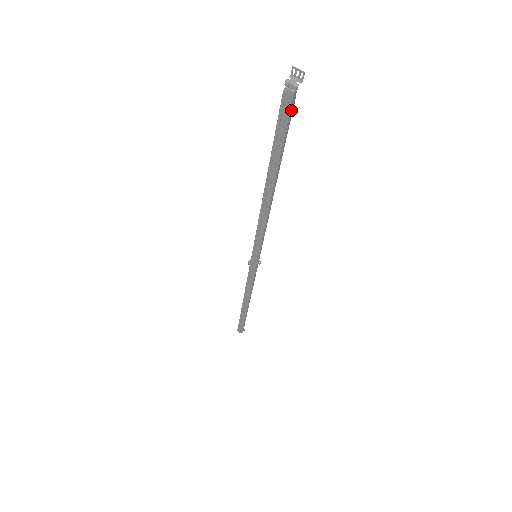
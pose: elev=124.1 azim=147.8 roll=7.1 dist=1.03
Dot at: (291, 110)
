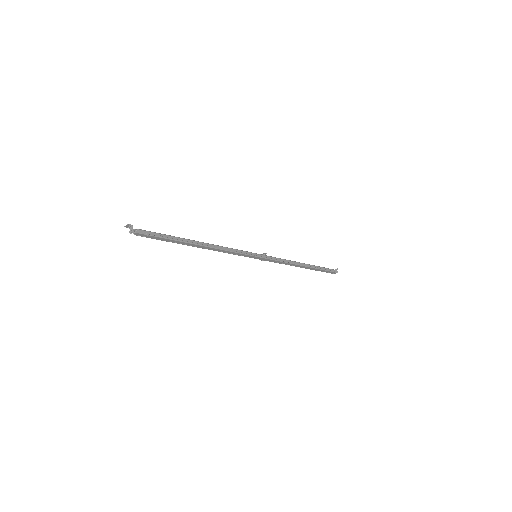
Dot at: (147, 233)
